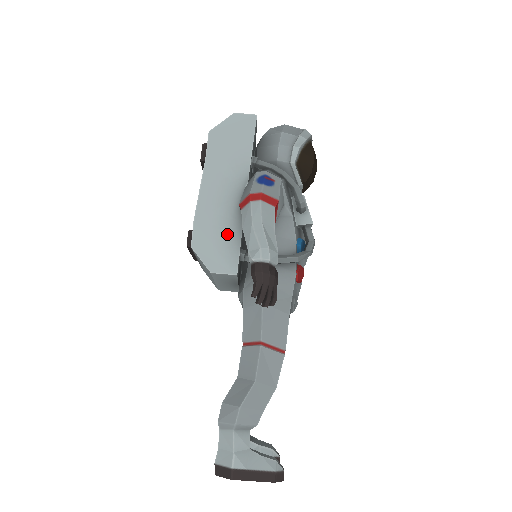
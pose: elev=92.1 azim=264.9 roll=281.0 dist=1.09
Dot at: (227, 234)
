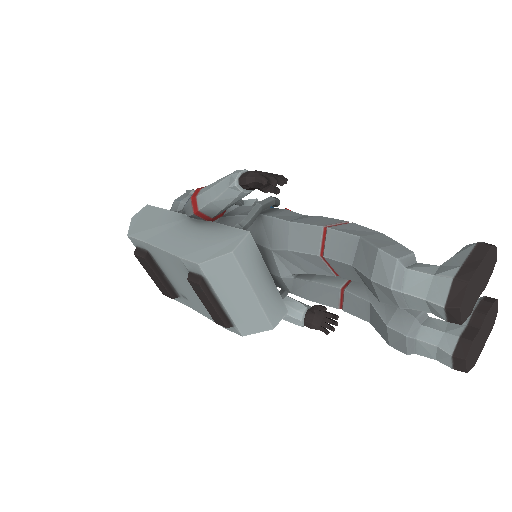
Dot at: (211, 234)
